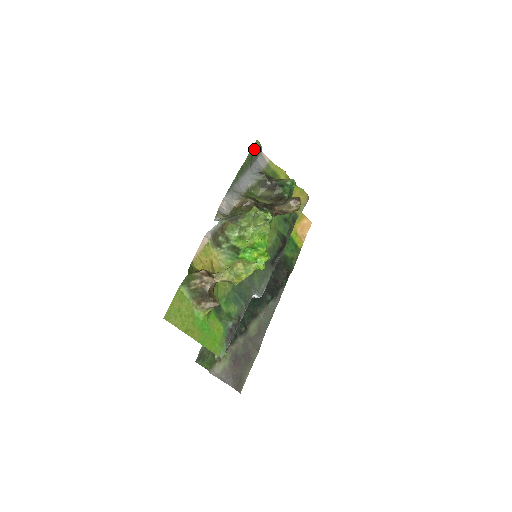
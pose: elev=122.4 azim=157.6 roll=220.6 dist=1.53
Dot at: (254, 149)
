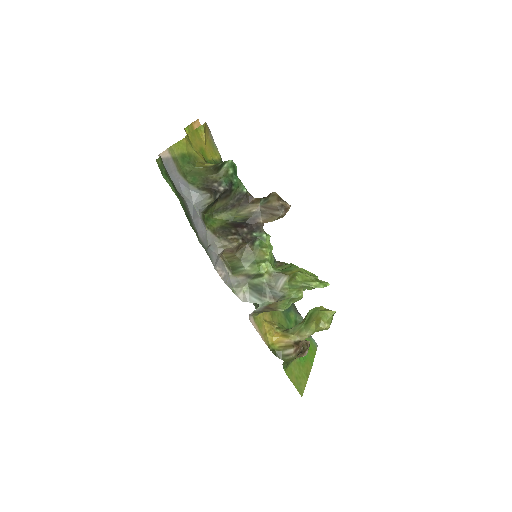
Dot at: (164, 174)
